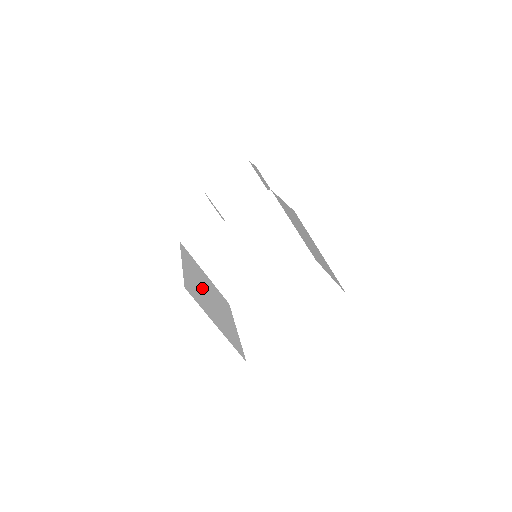
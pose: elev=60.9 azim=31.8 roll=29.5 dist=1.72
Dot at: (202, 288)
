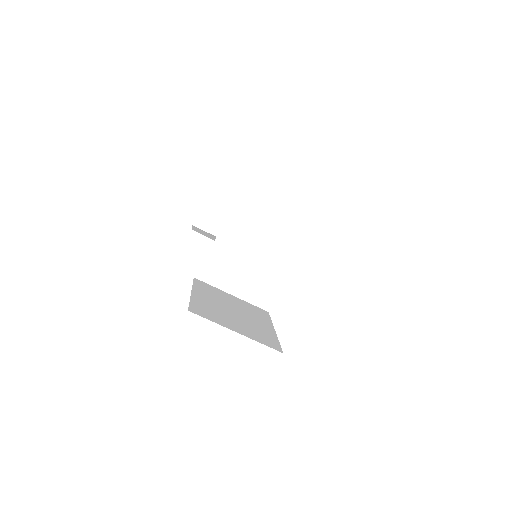
Dot at: (221, 307)
